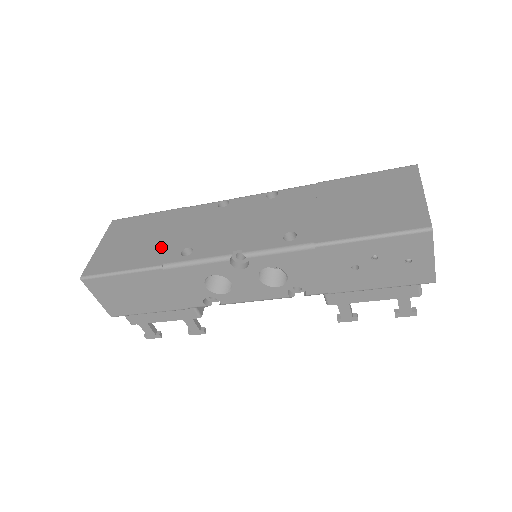
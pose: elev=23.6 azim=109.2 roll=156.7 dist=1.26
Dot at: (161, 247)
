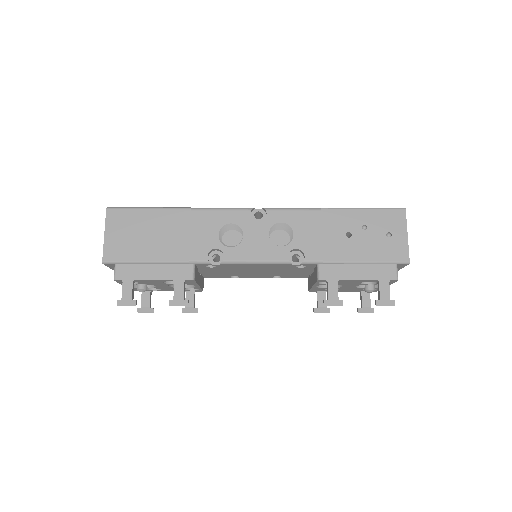
Dot at: occluded
